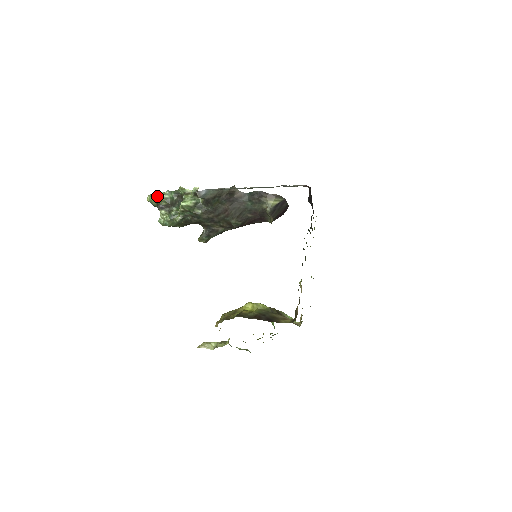
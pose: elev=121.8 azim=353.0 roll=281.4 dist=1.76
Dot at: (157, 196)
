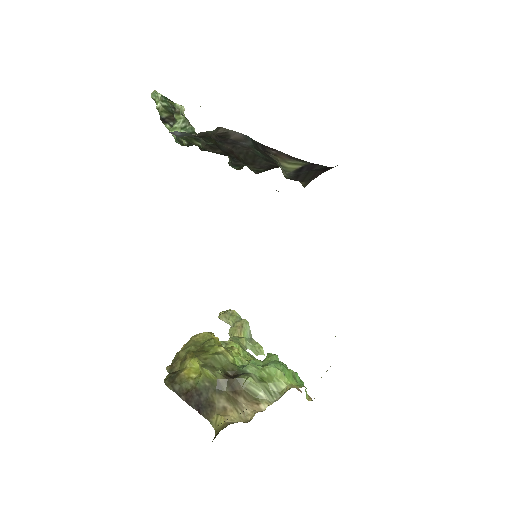
Dot at: (157, 99)
